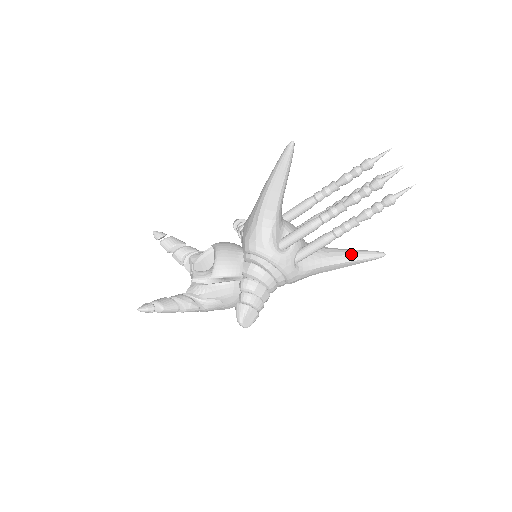
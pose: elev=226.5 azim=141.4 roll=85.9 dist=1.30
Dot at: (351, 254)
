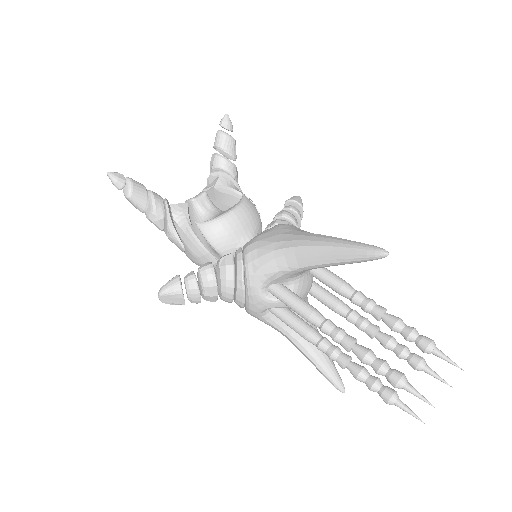
Dot at: (321, 358)
